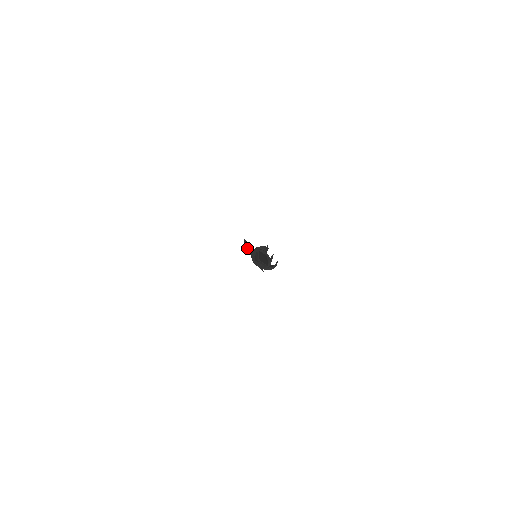
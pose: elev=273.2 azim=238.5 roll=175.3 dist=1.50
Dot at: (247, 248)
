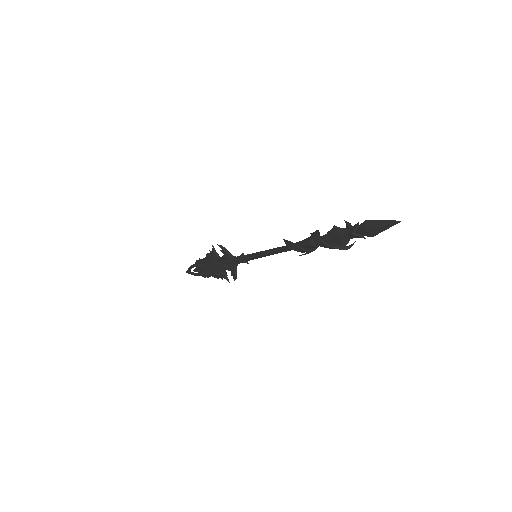
Dot at: (223, 253)
